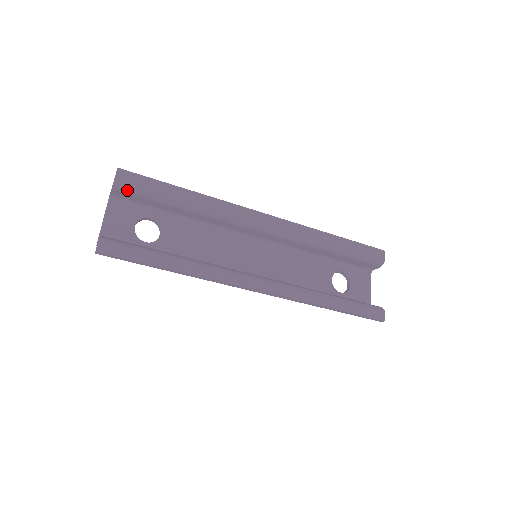
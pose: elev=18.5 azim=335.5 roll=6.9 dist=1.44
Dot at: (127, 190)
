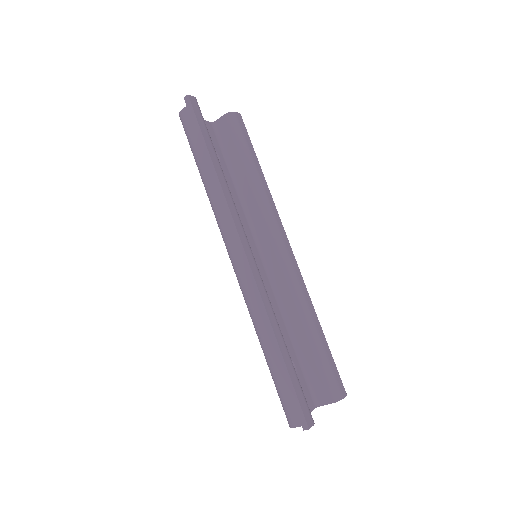
Dot at: (232, 124)
